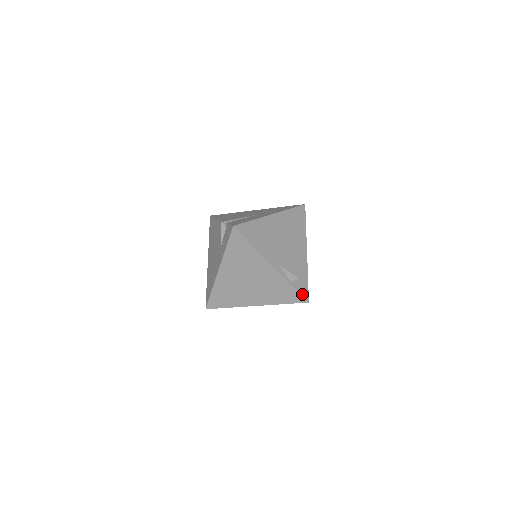
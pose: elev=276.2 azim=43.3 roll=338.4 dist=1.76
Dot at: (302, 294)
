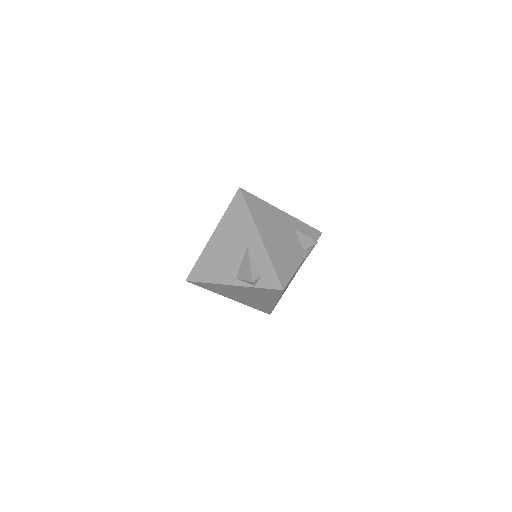
Dot at: (272, 287)
